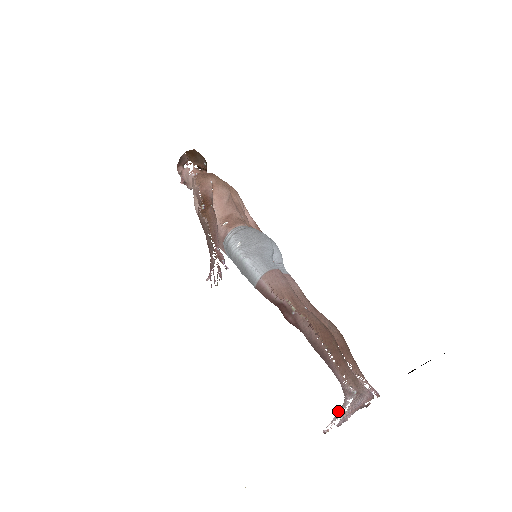
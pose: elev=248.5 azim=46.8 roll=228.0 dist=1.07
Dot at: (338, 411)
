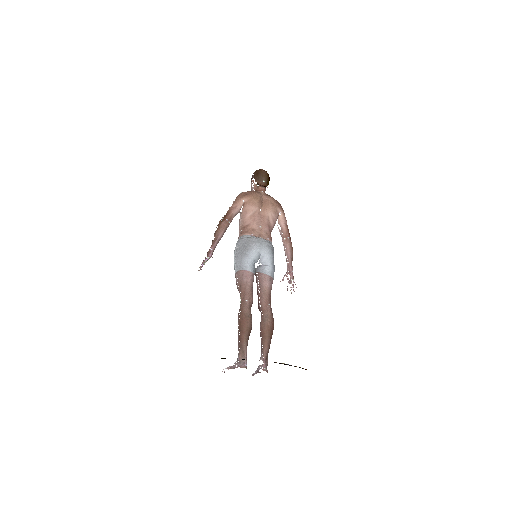
Dot at: occluded
